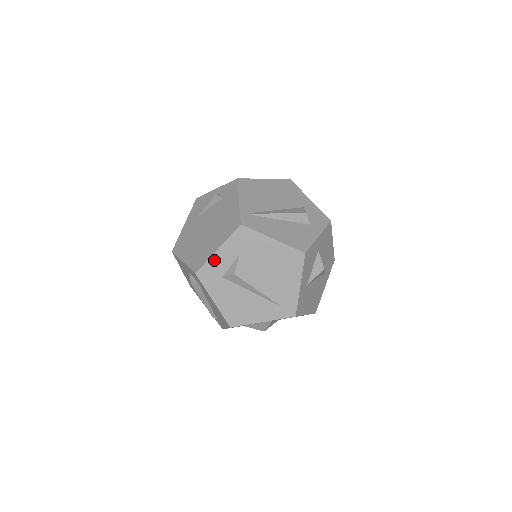
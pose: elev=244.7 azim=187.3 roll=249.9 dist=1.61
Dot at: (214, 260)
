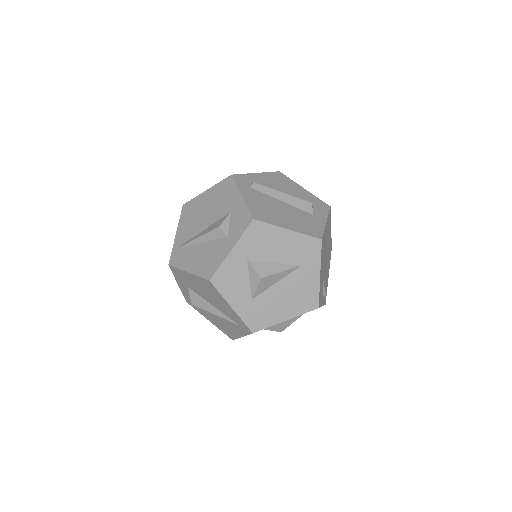
Dot at: (184, 292)
